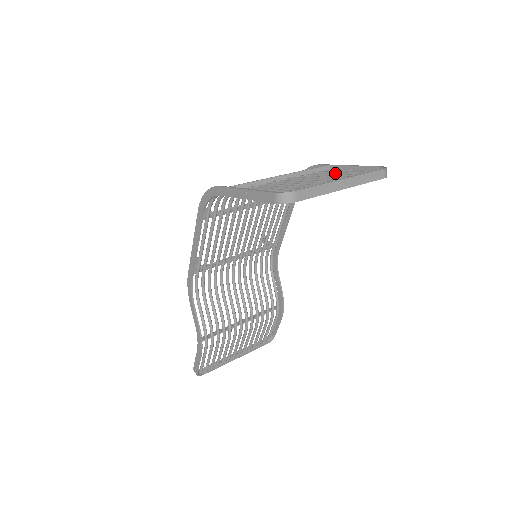
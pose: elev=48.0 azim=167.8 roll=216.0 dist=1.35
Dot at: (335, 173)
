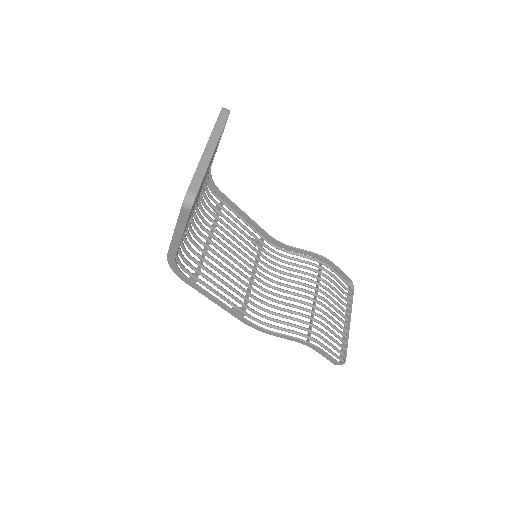
Dot at: occluded
